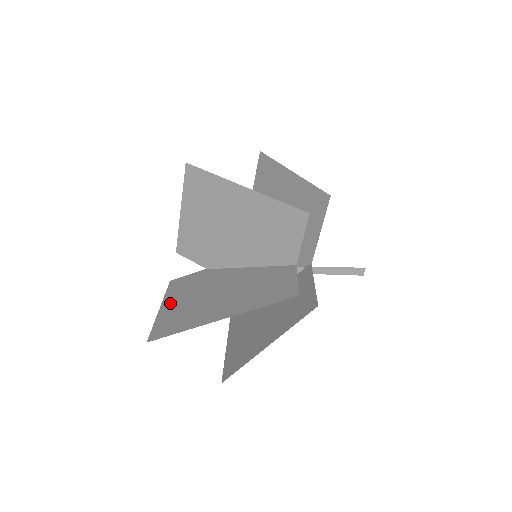
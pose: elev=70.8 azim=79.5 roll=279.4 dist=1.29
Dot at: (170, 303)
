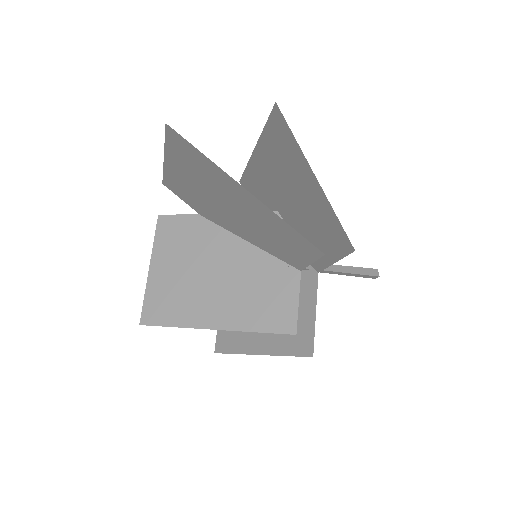
Dot at: (160, 265)
